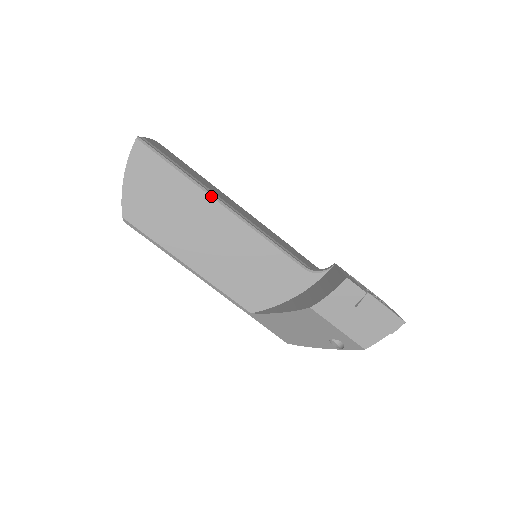
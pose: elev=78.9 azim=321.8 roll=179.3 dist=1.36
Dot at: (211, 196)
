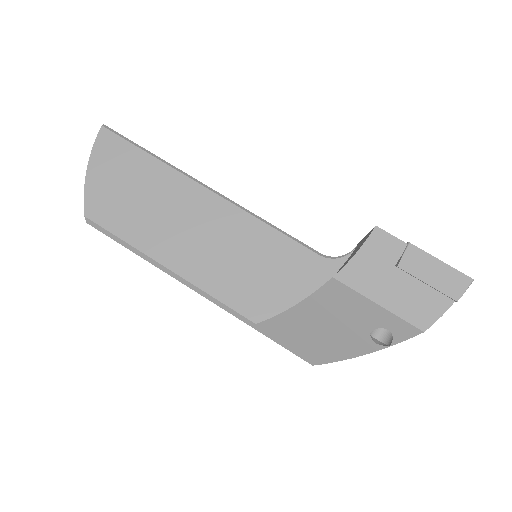
Dot at: (191, 179)
